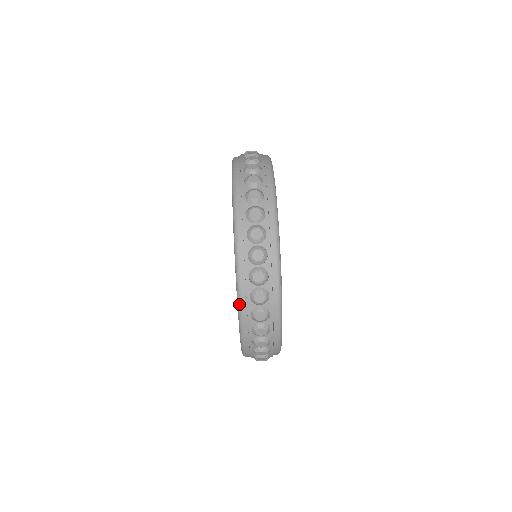
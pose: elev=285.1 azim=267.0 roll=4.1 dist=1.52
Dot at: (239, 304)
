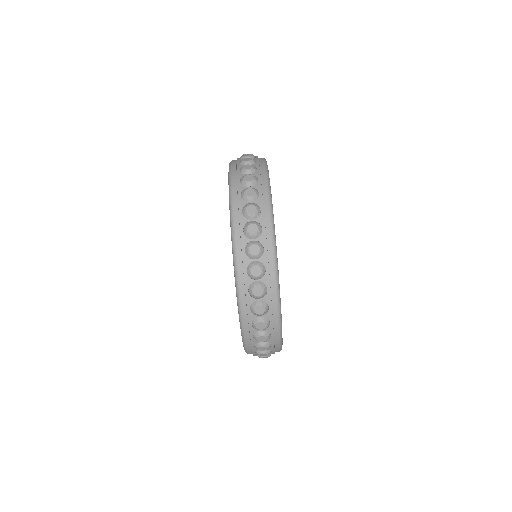
Dot at: occluded
